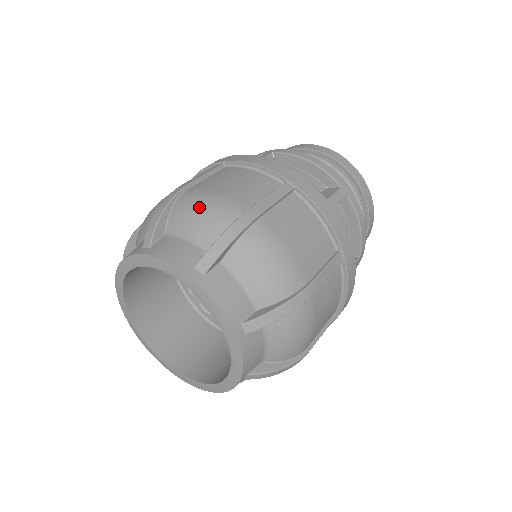
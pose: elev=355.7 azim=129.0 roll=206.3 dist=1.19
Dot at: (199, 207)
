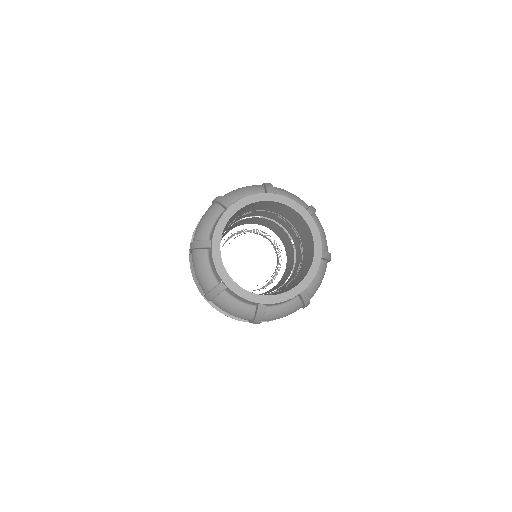
Dot at: occluded
